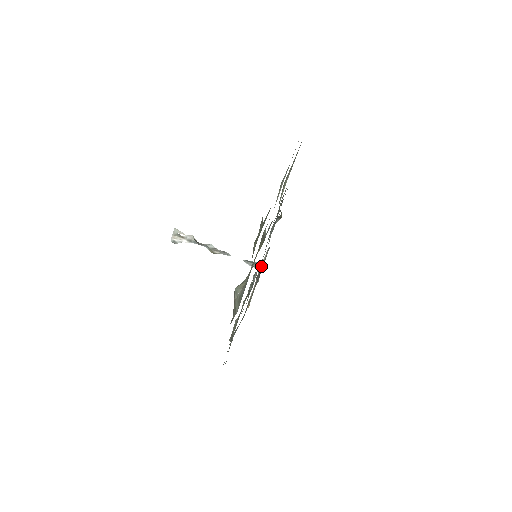
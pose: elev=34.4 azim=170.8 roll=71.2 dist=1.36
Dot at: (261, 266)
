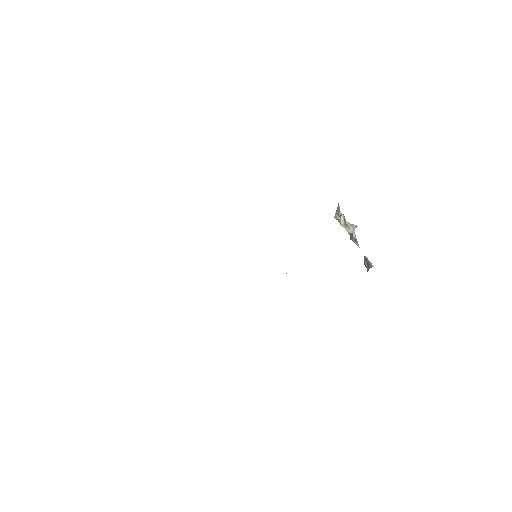
Dot at: occluded
